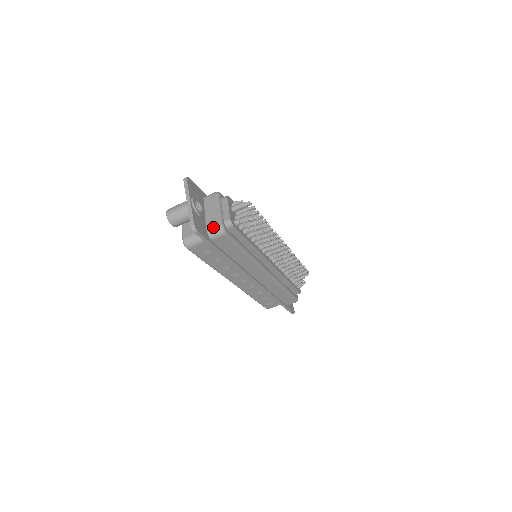
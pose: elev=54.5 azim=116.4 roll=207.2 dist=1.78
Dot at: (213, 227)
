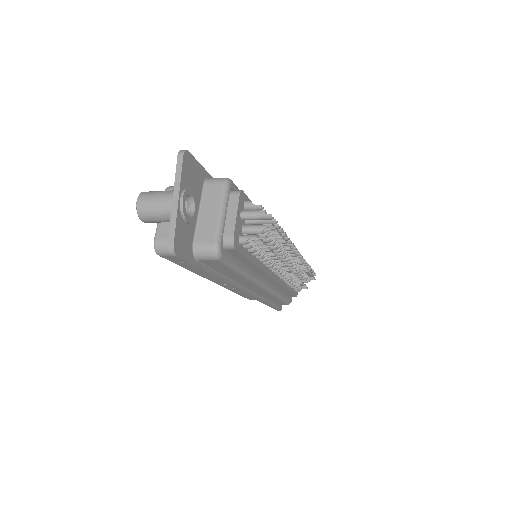
Dot at: (204, 244)
